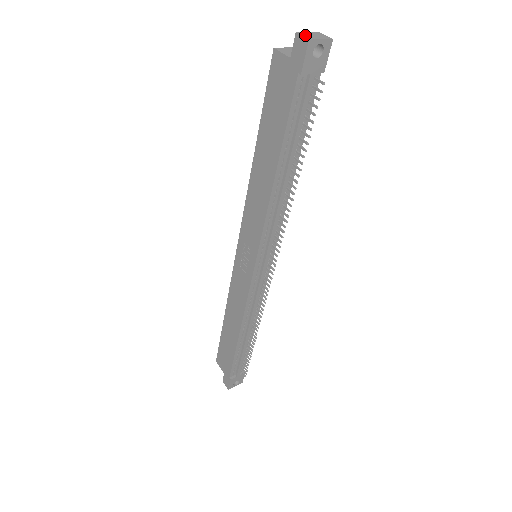
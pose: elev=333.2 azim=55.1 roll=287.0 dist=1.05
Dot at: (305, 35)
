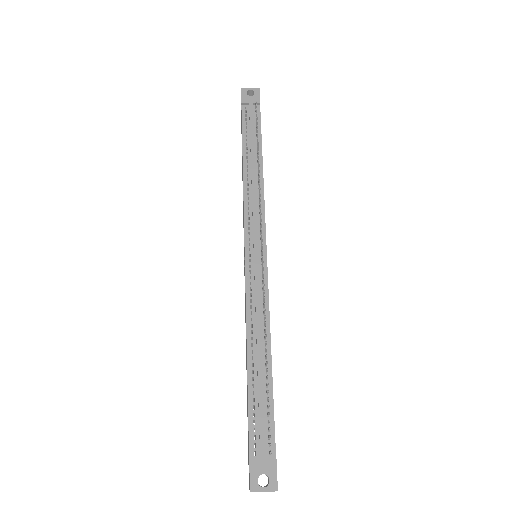
Dot at: occluded
